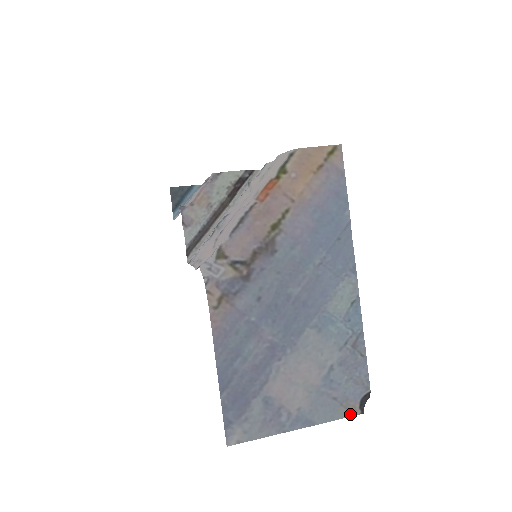
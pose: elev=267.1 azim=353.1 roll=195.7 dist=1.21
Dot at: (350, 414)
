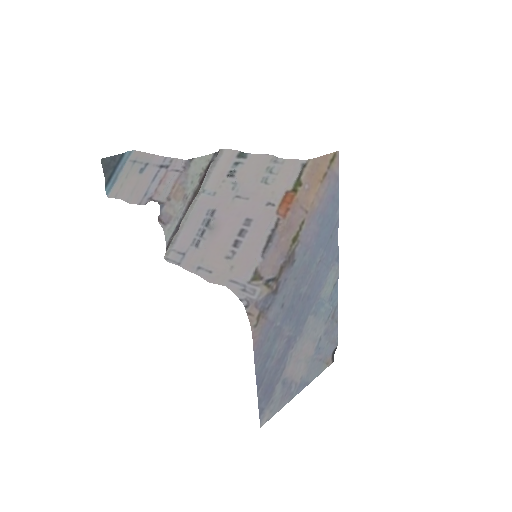
Dot at: (327, 366)
